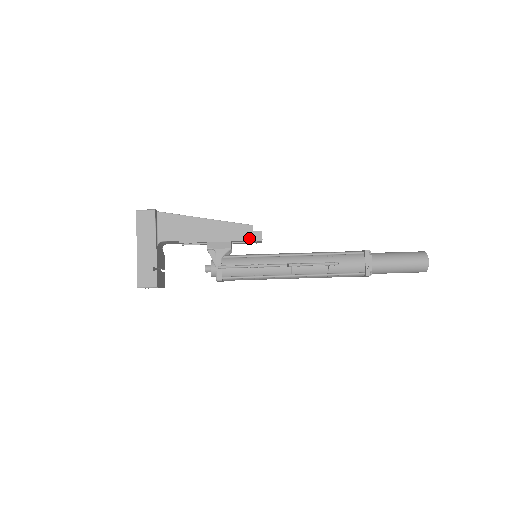
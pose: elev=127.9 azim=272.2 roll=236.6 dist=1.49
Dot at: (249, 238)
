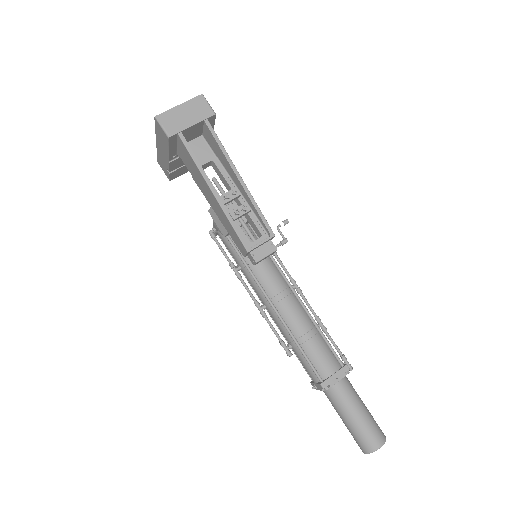
Dot at: (242, 252)
